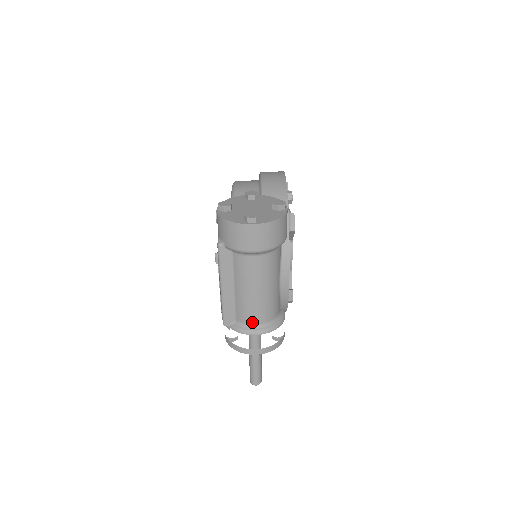
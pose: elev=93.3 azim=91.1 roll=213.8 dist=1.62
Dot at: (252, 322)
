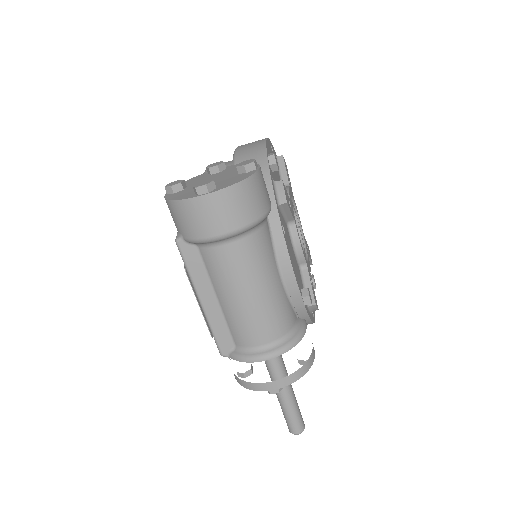
Dot at: (255, 343)
